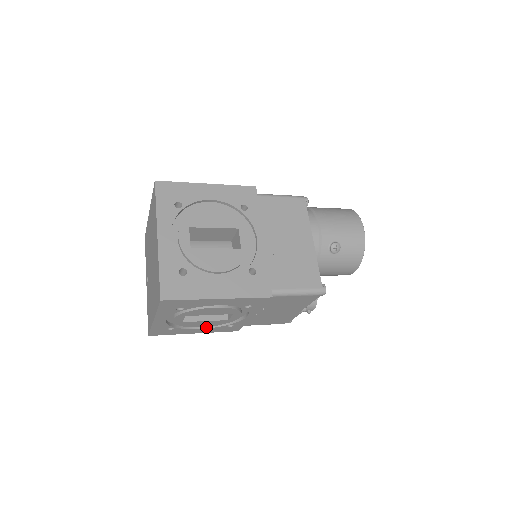
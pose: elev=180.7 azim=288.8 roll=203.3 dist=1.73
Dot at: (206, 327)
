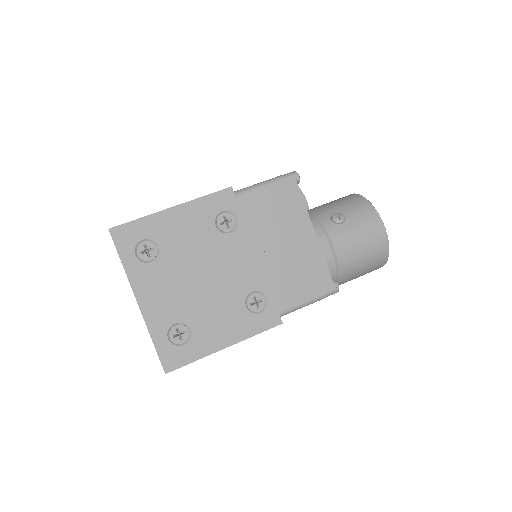
Dot at: occluded
